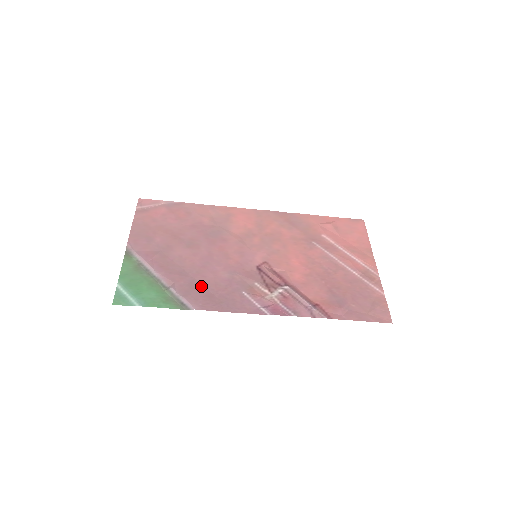
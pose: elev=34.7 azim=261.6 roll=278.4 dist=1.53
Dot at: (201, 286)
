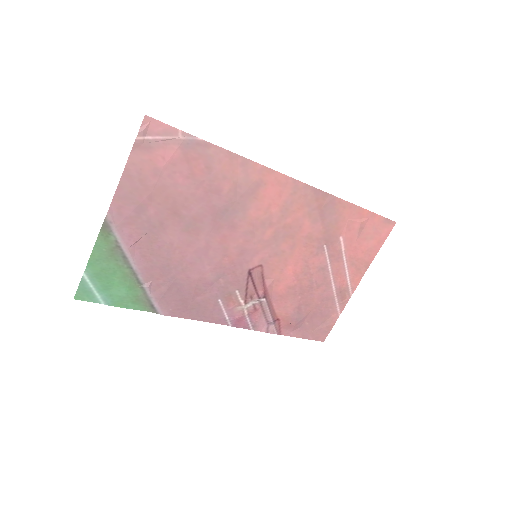
Dot at: (180, 288)
